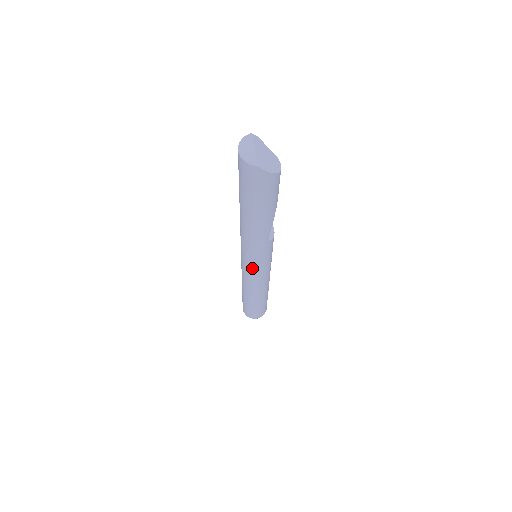
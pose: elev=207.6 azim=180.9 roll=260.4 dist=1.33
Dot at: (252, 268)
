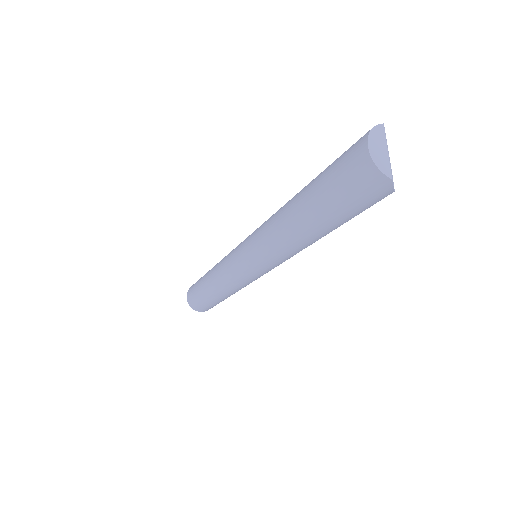
Dot at: (250, 271)
